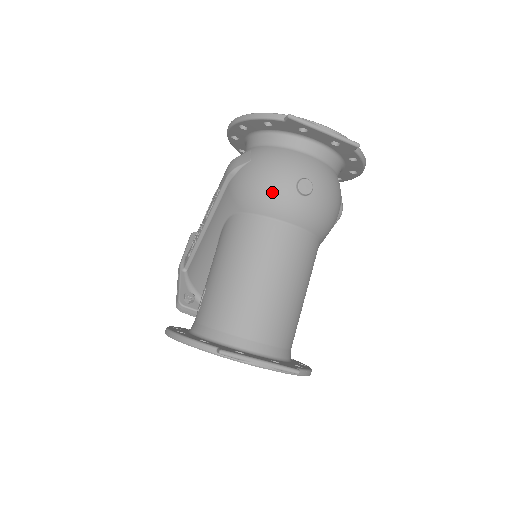
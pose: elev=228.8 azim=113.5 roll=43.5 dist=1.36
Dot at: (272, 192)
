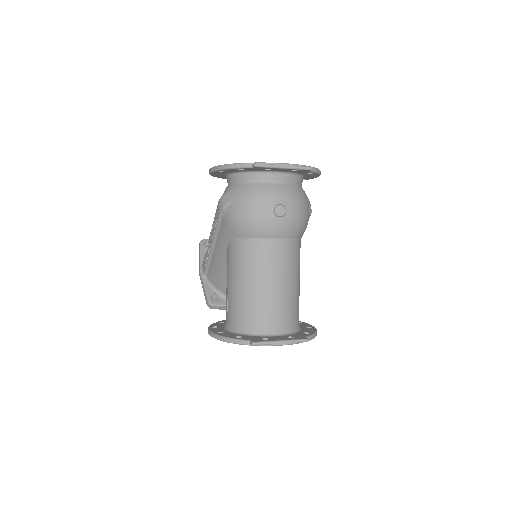
Dot at: (257, 221)
